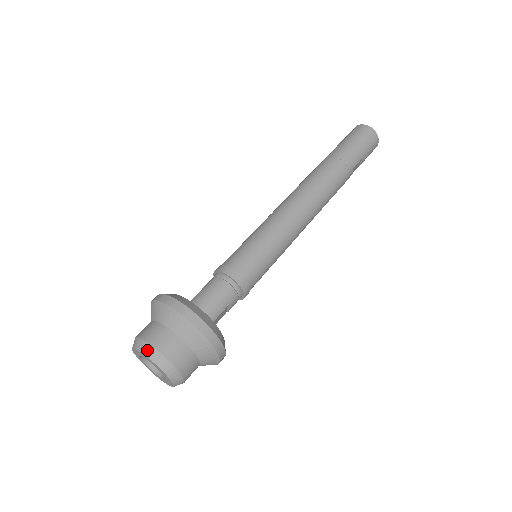
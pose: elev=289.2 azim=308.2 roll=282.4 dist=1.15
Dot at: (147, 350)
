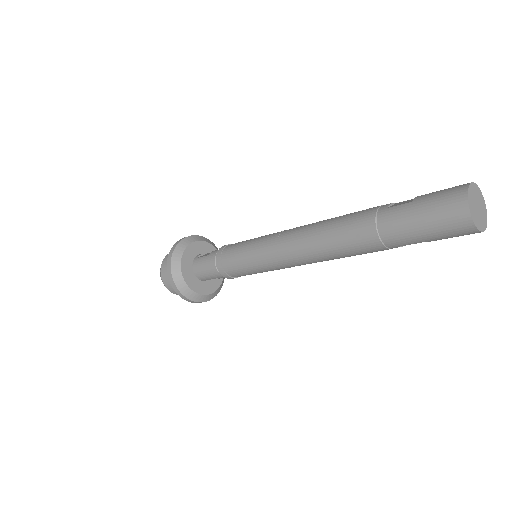
Dot at: (160, 274)
